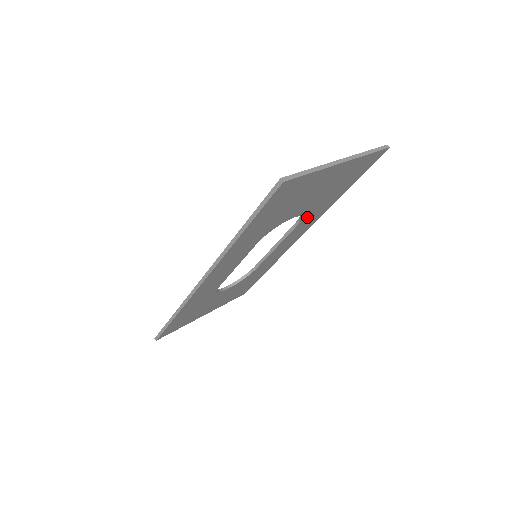
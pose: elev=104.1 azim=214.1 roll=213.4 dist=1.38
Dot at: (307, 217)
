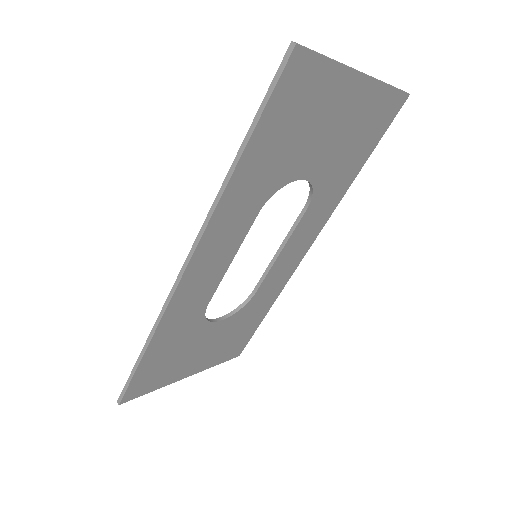
Dot at: (318, 197)
